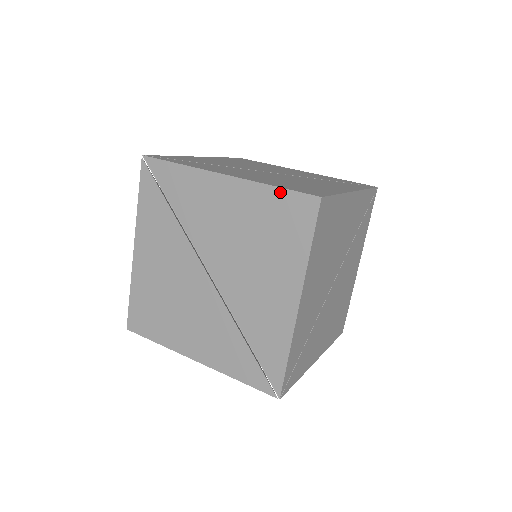
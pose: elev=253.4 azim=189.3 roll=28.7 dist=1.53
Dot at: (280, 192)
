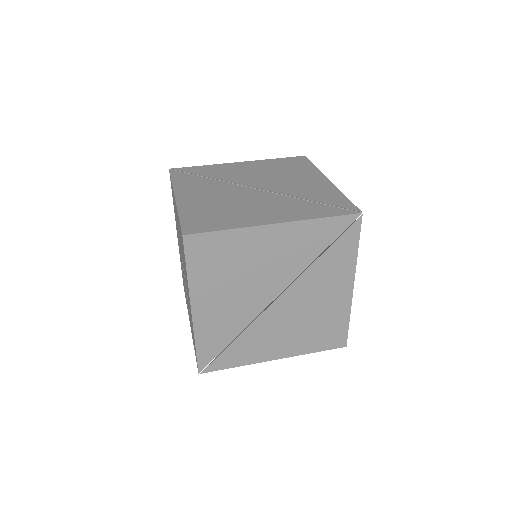
Dot at: (179, 222)
